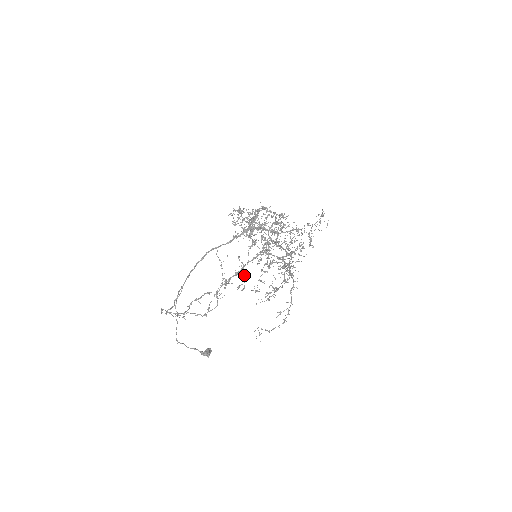
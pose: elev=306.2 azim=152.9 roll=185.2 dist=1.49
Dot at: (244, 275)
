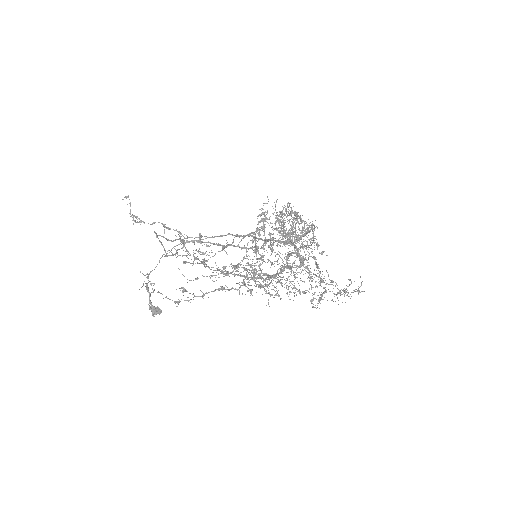
Dot at: (220, 251)
